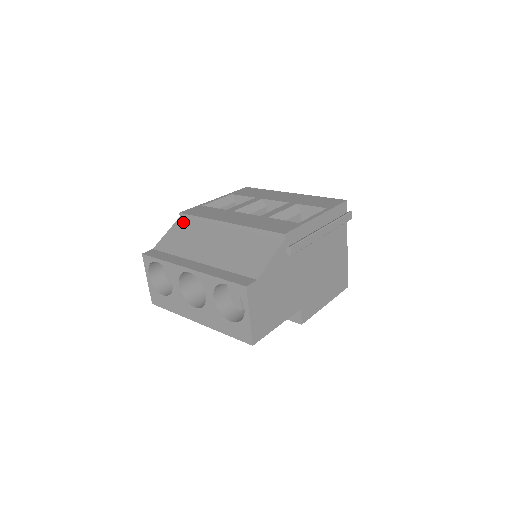
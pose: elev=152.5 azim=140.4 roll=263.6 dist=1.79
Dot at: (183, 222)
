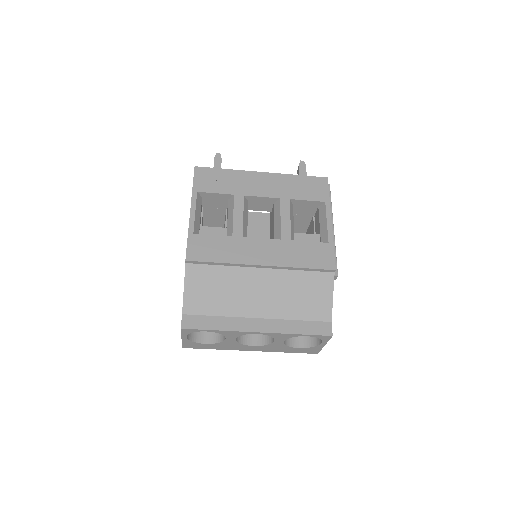
Dot at: (197, 270)
